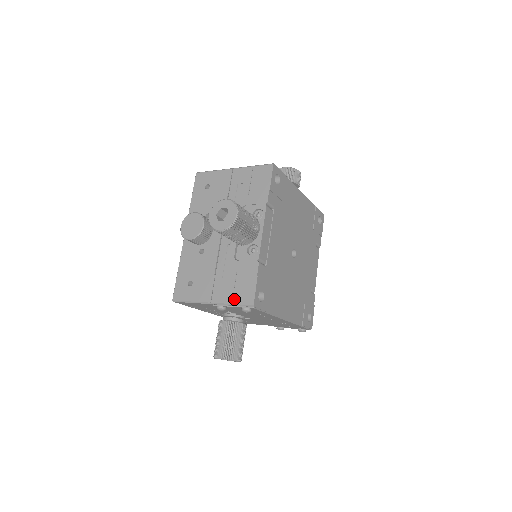
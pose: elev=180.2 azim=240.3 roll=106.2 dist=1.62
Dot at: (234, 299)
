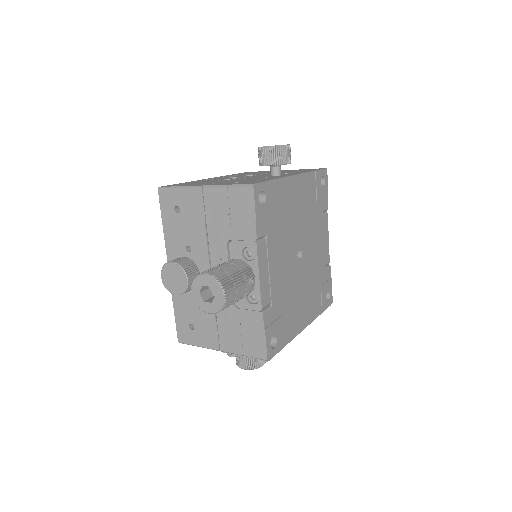
Dot at: (244, 351)
